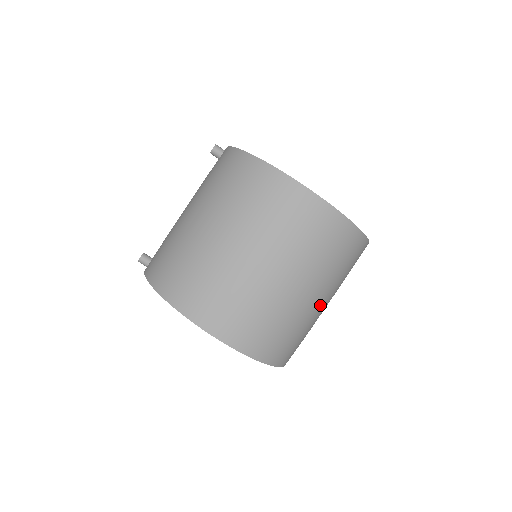
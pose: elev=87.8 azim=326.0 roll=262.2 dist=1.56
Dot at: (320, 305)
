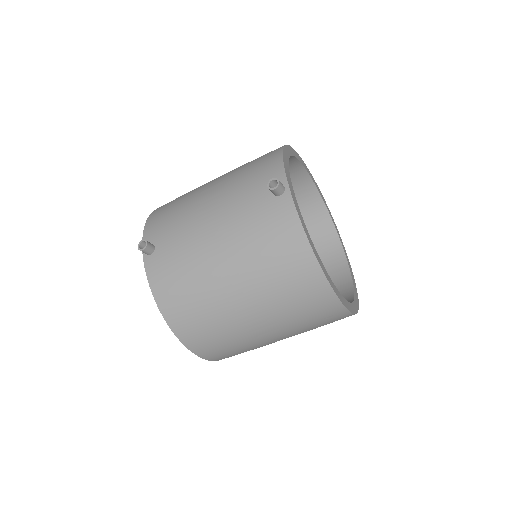
Dot at: occluded
